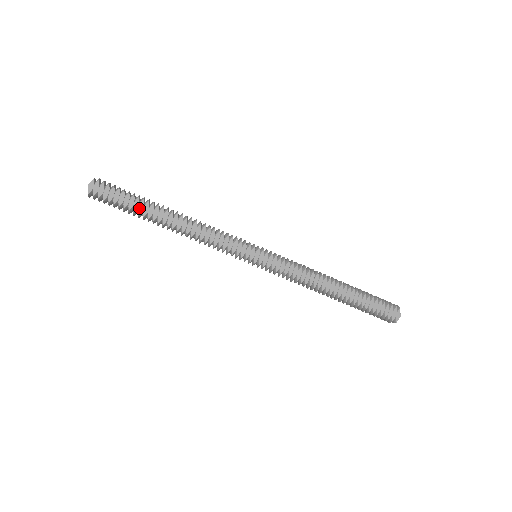
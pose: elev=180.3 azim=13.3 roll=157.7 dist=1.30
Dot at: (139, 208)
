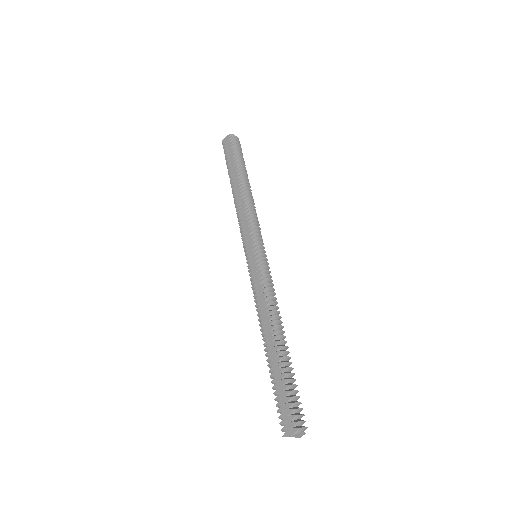
Dot at: (232, 166)
